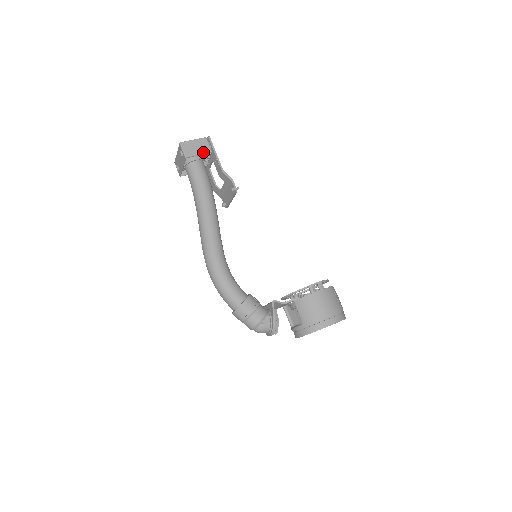
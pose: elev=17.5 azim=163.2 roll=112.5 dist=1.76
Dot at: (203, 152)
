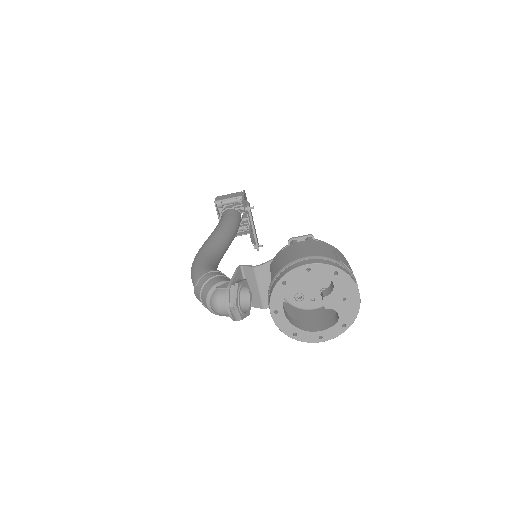
Dot at: (233, 197)
